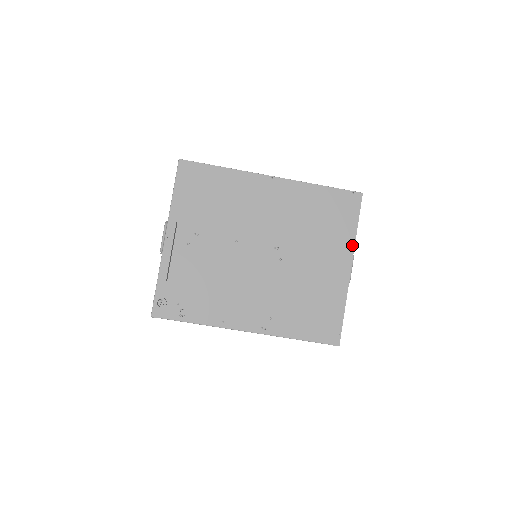
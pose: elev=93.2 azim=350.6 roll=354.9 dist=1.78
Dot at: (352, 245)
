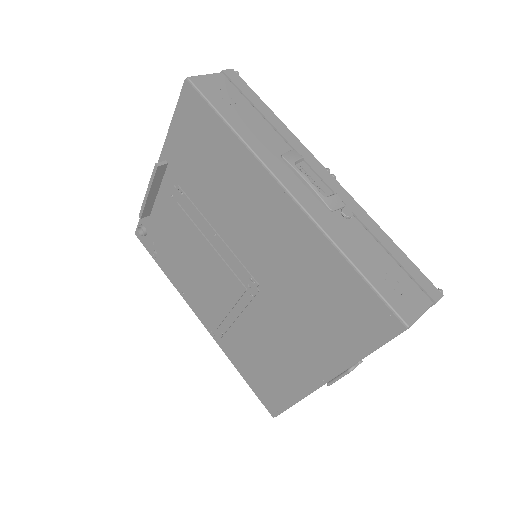
Dot at: (344, 365)
